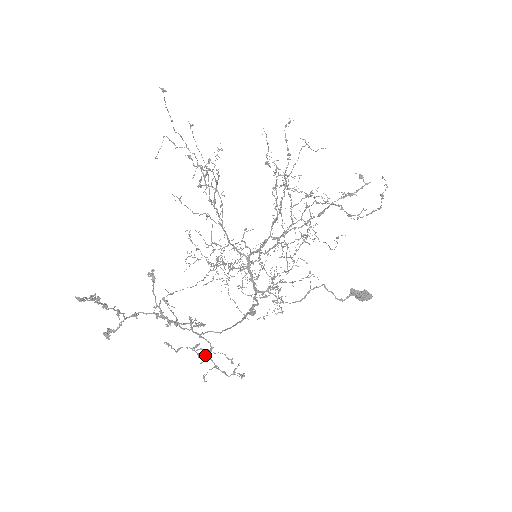
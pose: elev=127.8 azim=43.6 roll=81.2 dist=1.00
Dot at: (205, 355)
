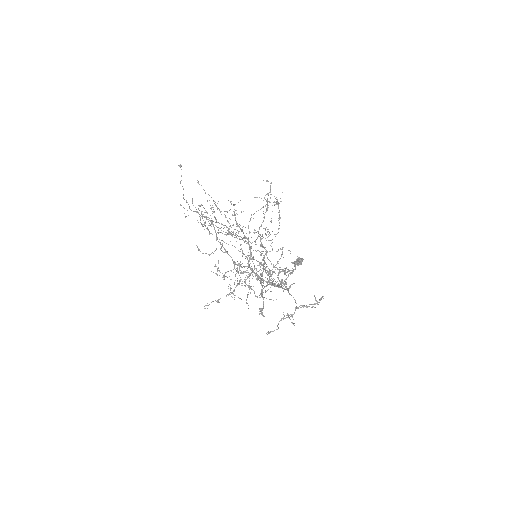
Dot at: (296, 308)
